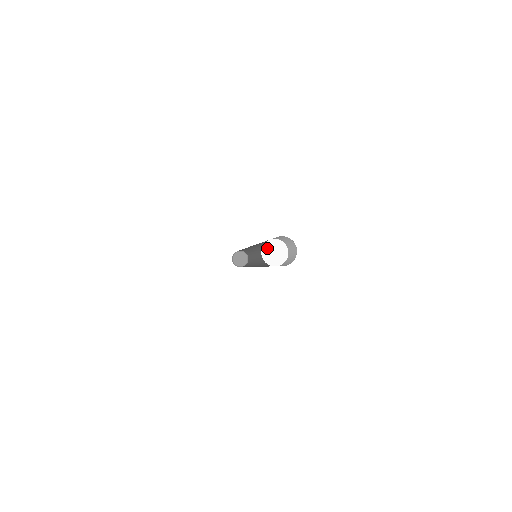
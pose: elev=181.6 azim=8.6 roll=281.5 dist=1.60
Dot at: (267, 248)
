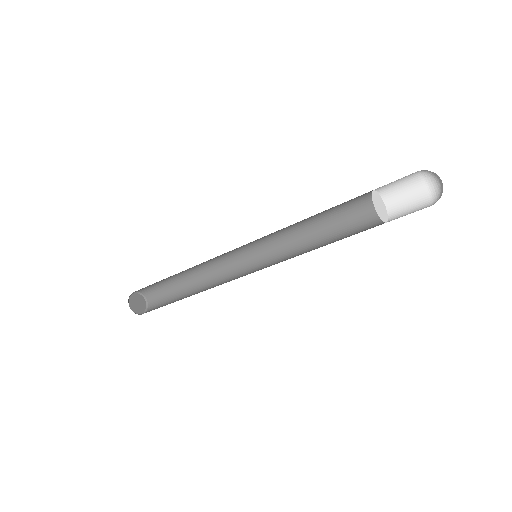
Dot at: (375, 198)
